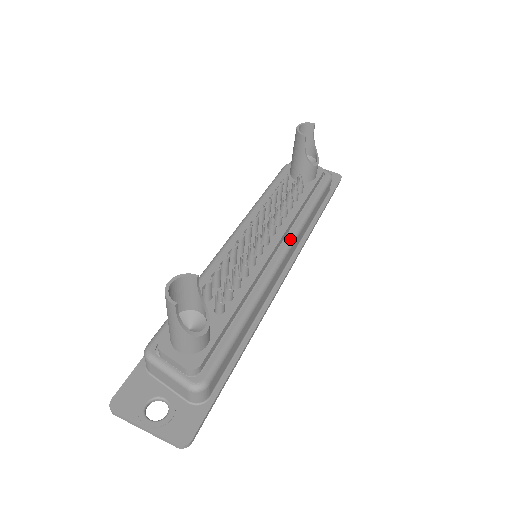
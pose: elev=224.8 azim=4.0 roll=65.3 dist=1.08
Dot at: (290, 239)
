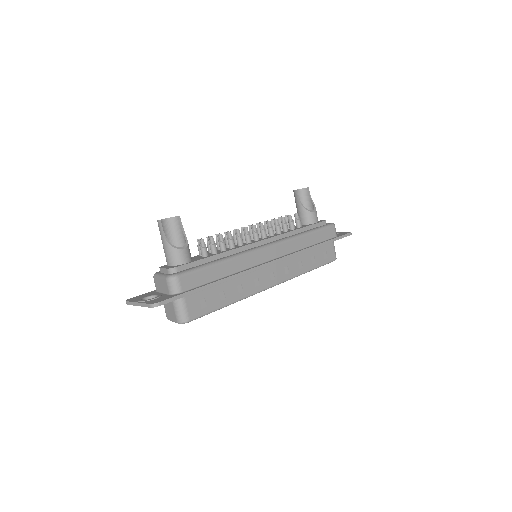
Dot at: (278, 241)
